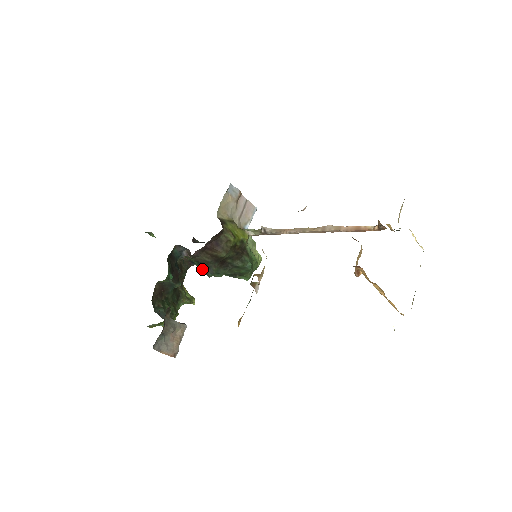
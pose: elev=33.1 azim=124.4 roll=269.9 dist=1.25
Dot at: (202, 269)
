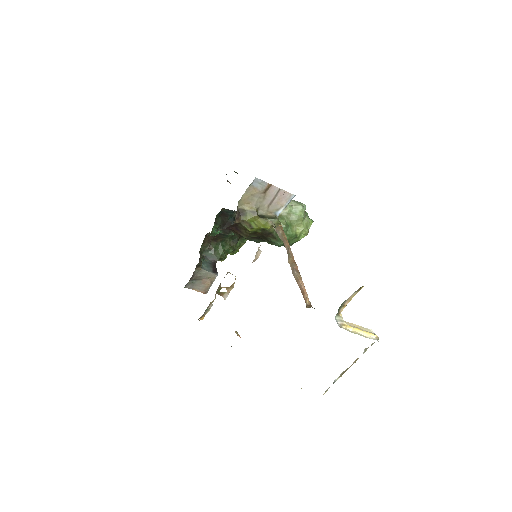
Dot at: occluded
